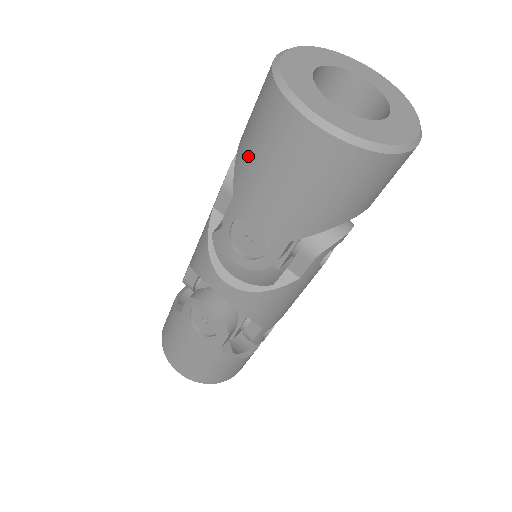
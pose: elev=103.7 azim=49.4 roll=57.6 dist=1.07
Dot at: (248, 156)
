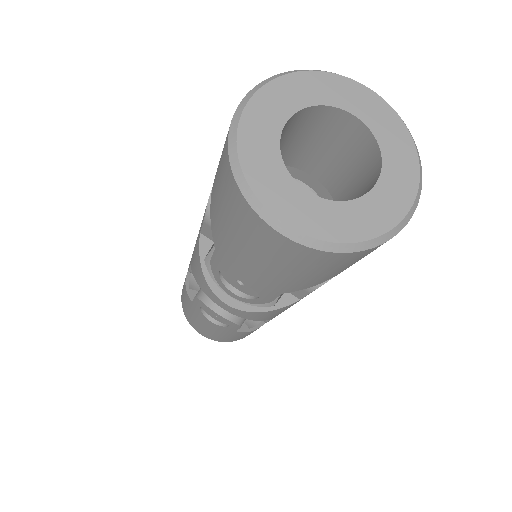
Dot at: (221, 226)
